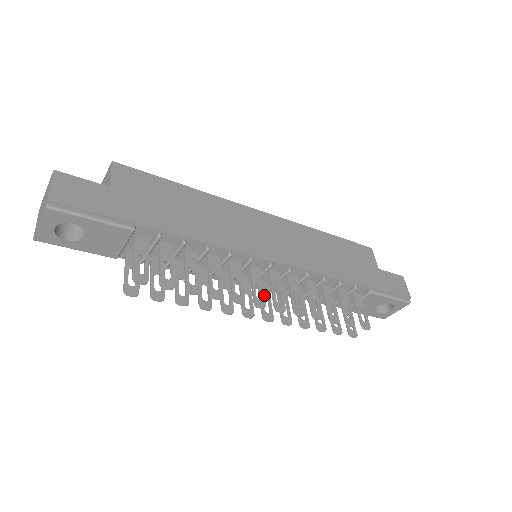
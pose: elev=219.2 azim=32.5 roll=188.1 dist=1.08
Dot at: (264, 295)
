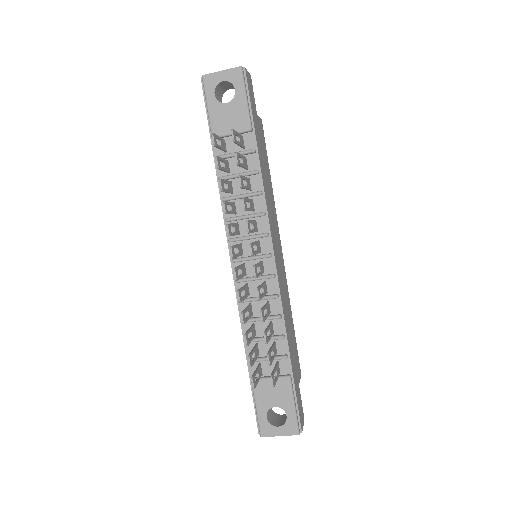
Dot at: occluded
